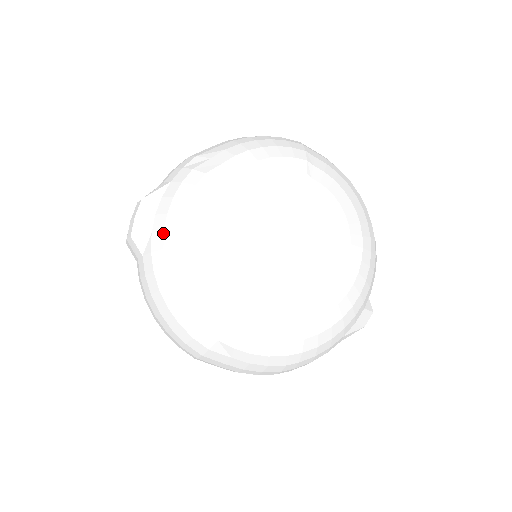
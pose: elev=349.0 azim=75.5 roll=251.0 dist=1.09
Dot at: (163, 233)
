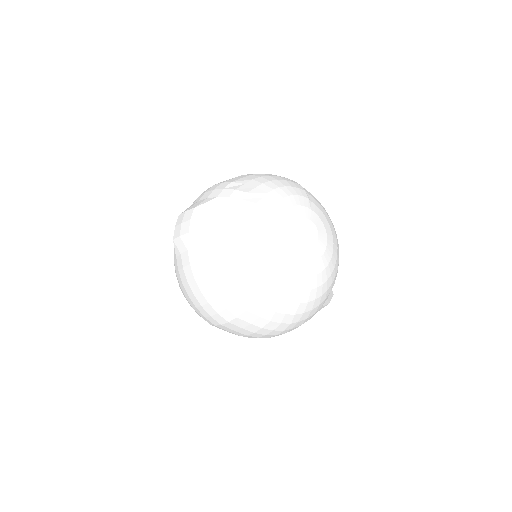
Dot at: (220, 229)
